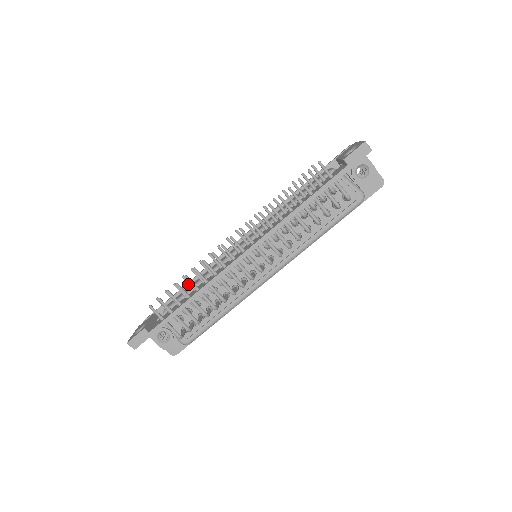
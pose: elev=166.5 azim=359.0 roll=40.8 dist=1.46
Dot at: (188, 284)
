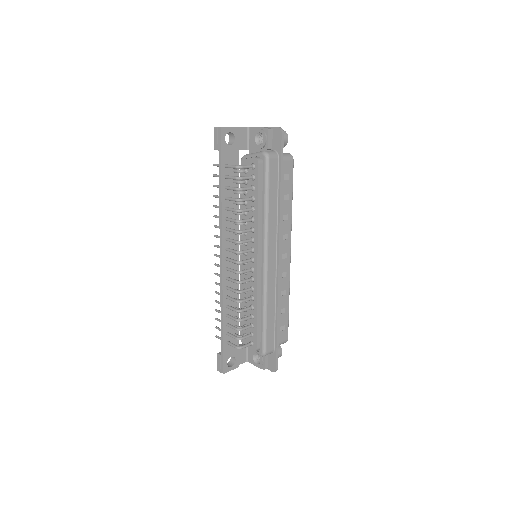
Dot at: occluded
